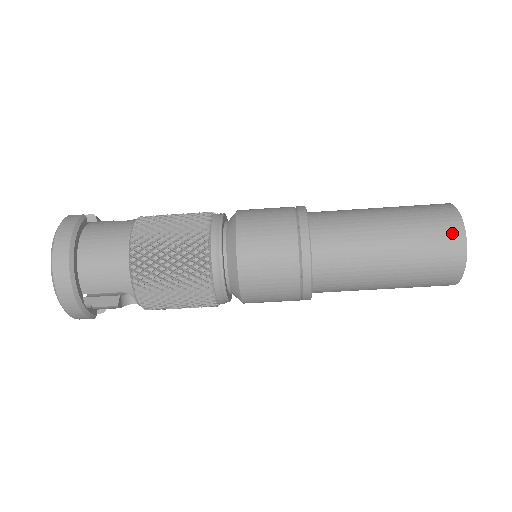
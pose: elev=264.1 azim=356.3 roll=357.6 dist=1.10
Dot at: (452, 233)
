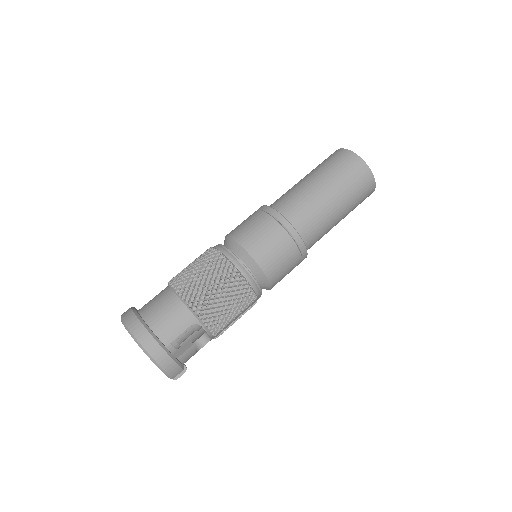
Dot at: (346, 157)
